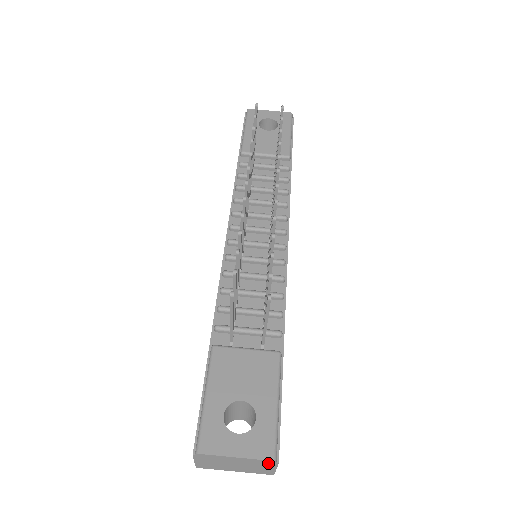
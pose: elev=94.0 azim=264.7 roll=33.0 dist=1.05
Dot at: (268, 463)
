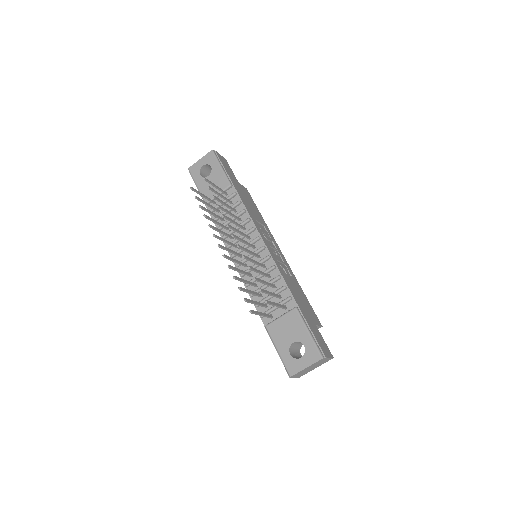
Dot at: (322, 360)
